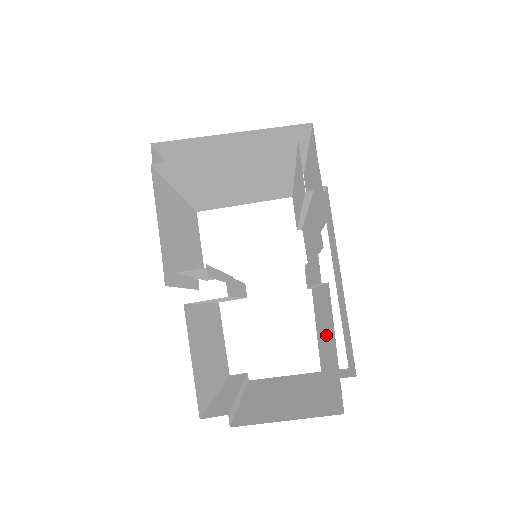
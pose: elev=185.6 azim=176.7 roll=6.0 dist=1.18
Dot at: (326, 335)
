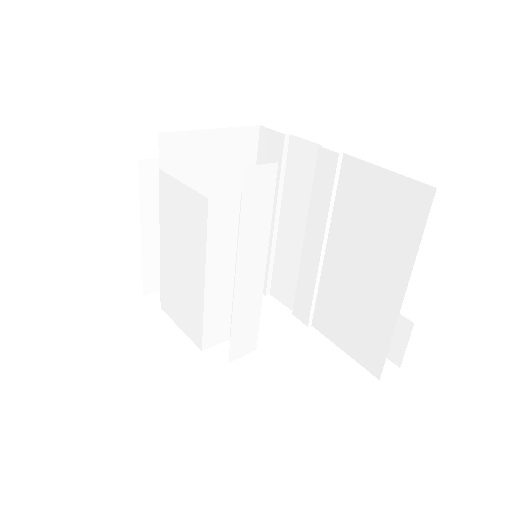
Dot at: (365, 243)
